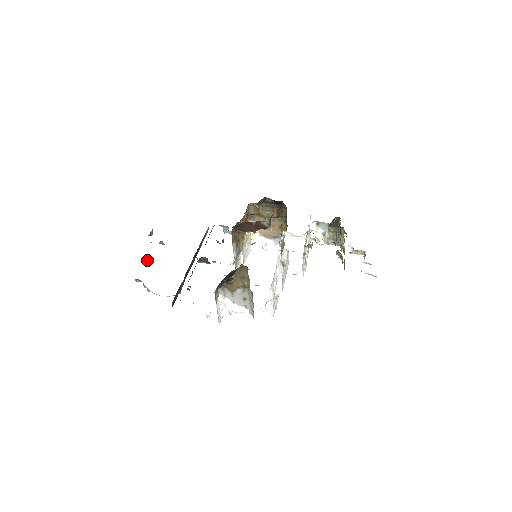
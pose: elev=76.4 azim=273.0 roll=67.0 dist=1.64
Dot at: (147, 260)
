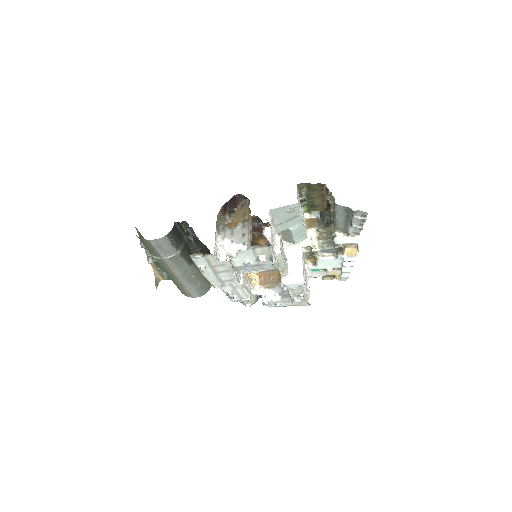
Dot at: (152, 257)
